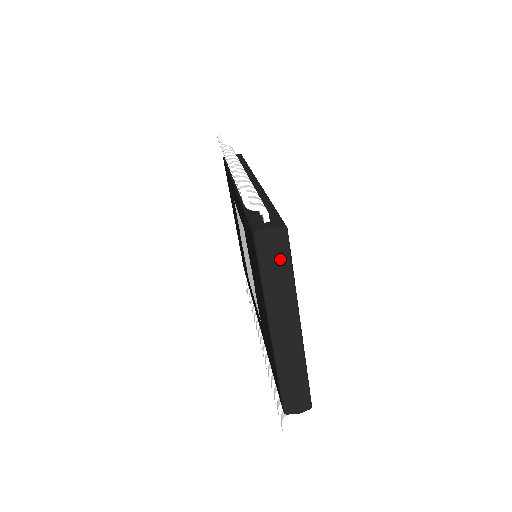
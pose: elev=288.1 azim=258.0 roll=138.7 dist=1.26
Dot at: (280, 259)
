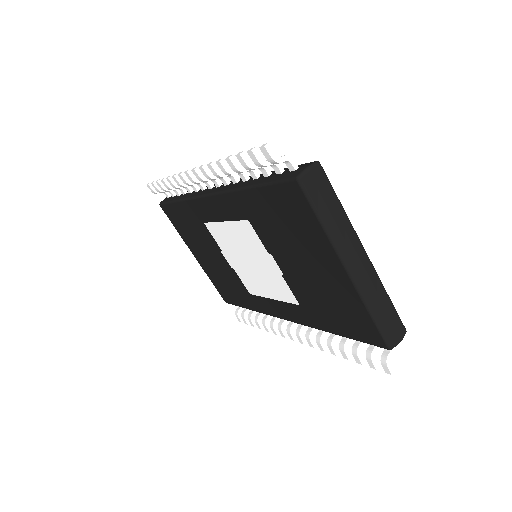
Dot at: (327, 193)
